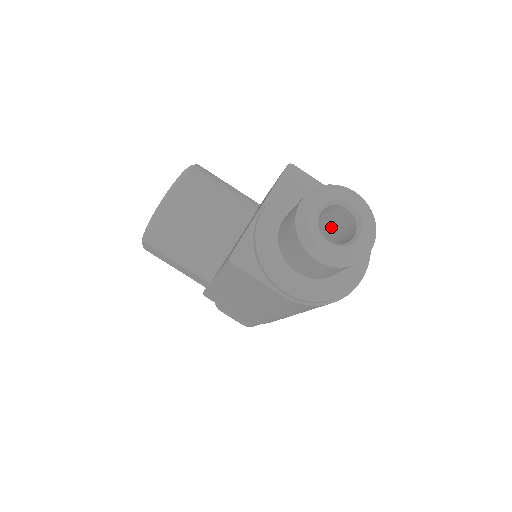
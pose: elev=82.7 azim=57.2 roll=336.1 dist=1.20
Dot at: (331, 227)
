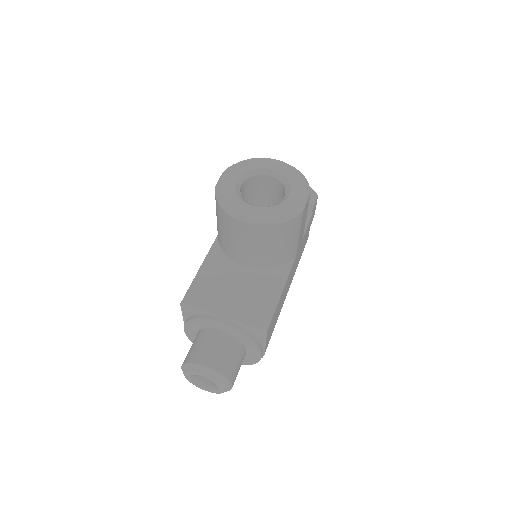
Dot at: occluded
